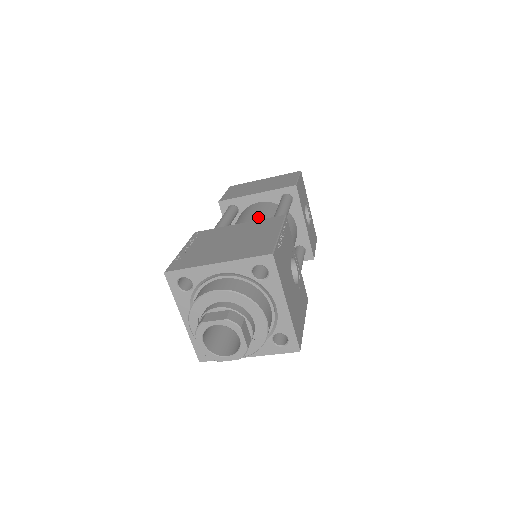
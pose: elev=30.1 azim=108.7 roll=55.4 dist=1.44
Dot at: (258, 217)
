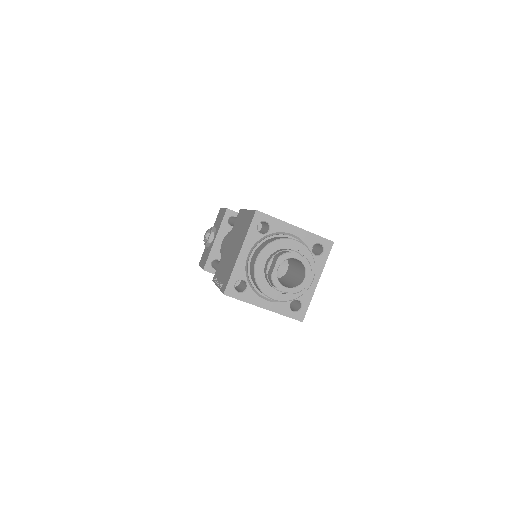
Dot at: occluded
